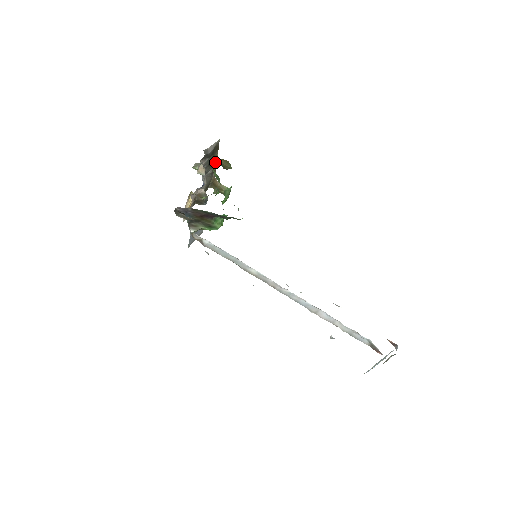
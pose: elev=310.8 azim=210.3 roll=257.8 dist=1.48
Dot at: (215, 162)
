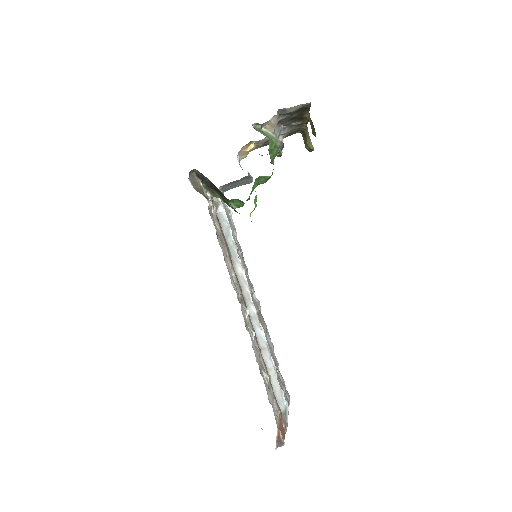
Dot at: (306, 117)
